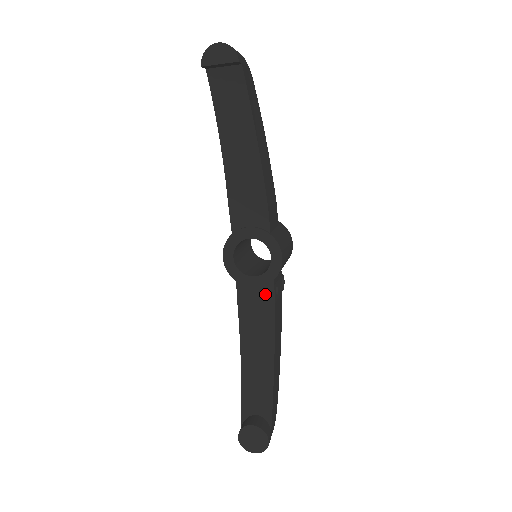
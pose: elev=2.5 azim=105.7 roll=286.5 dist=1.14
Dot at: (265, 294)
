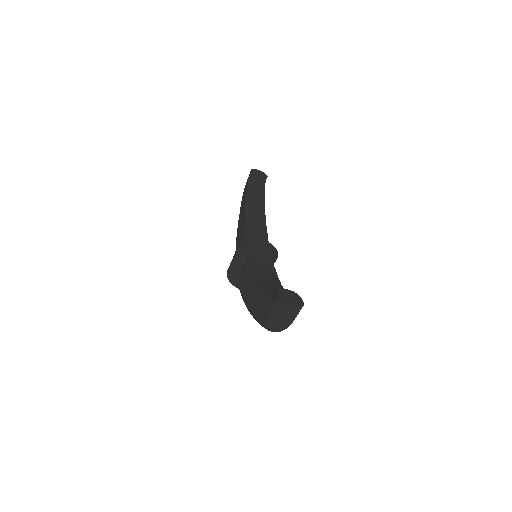
Dot at: (268, 265)
